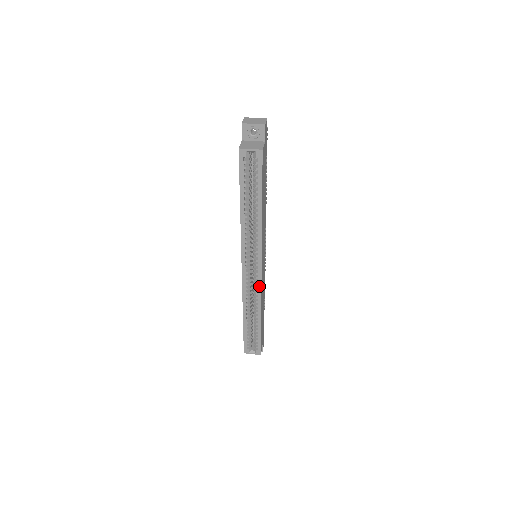
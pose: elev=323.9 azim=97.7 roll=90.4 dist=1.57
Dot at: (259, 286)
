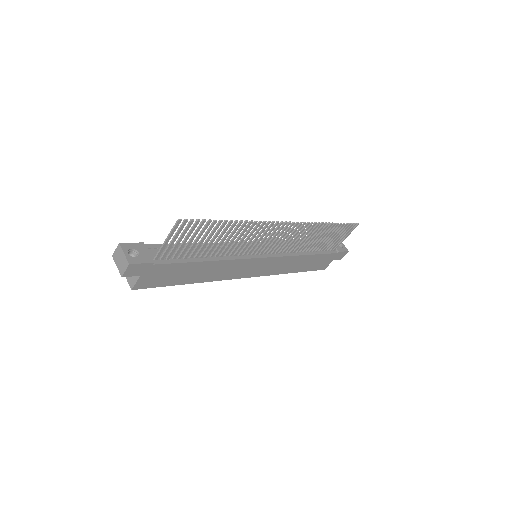
Dot at: (262, 274)
